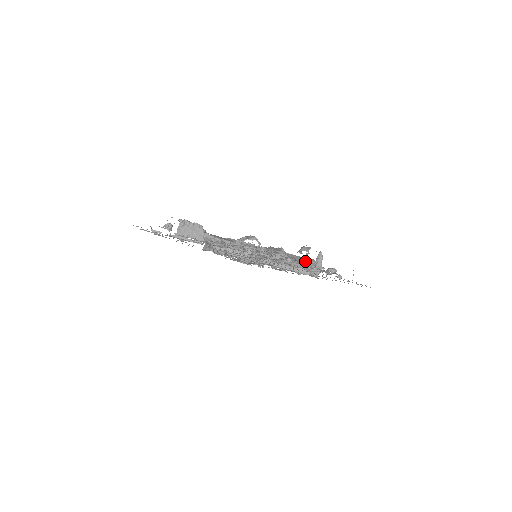
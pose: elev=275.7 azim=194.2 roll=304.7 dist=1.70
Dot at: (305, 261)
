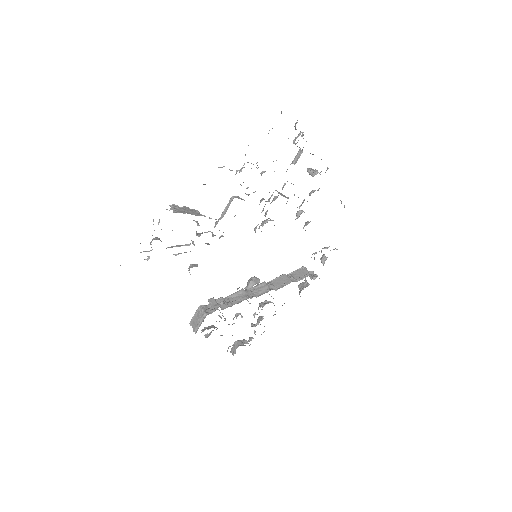
Dot at: occluded
